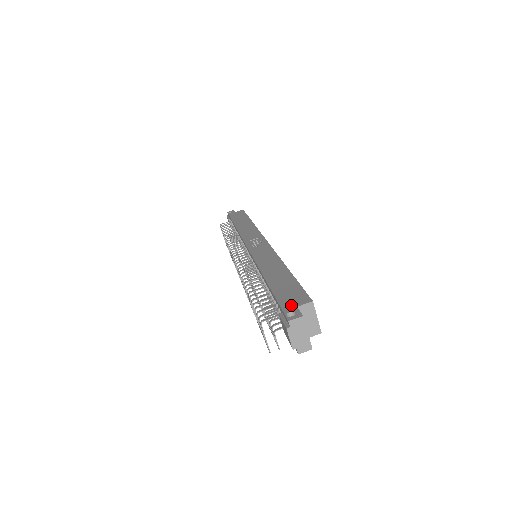
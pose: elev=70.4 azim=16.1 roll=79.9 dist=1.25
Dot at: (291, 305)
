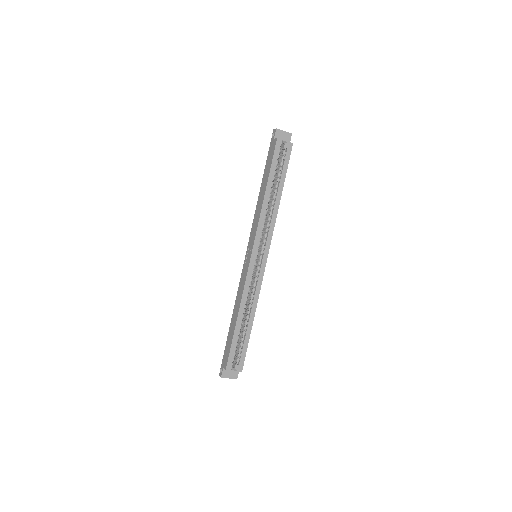
Dot at: (223, 364)
